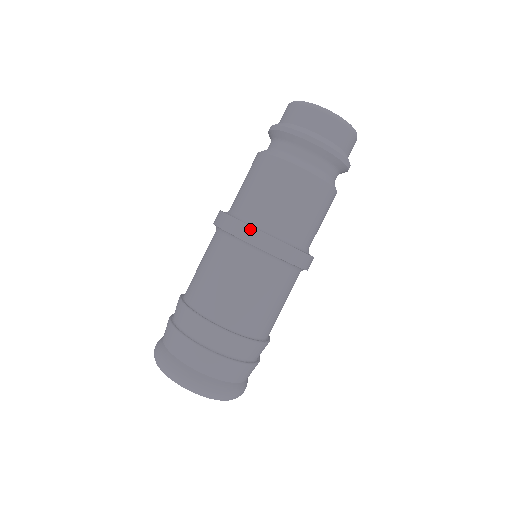
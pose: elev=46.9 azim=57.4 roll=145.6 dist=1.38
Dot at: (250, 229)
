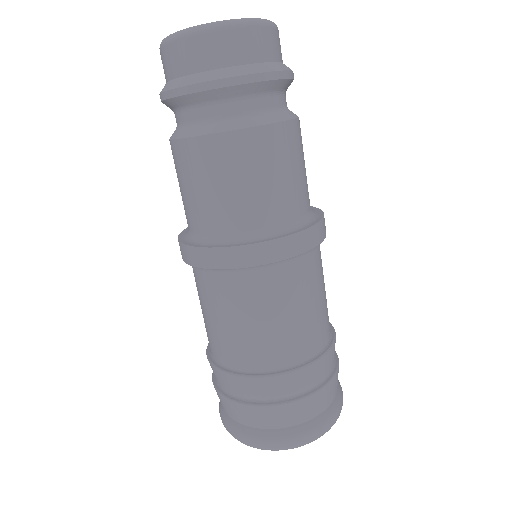
Dot at: (187, 249)
